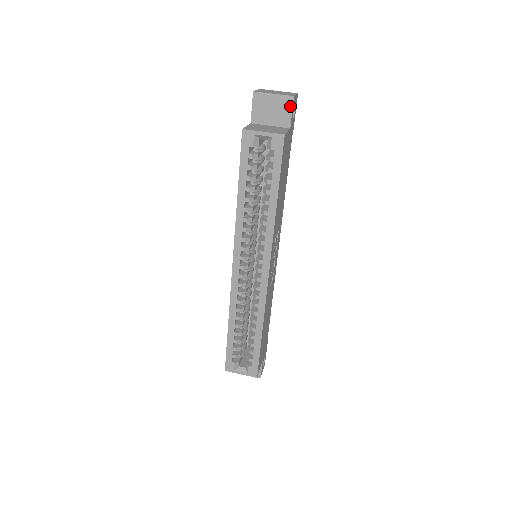
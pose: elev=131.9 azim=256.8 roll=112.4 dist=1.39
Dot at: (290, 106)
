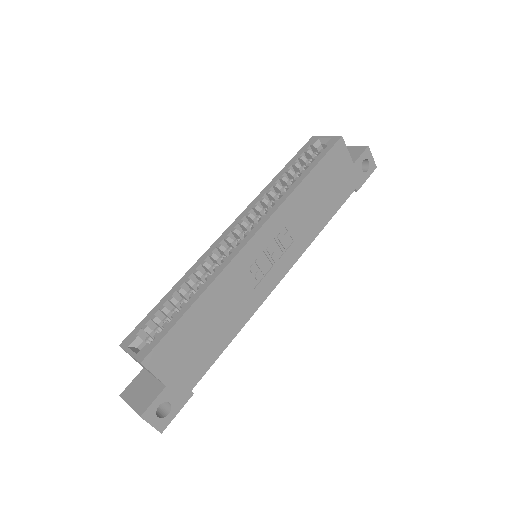
Dot at: (362, 151)
